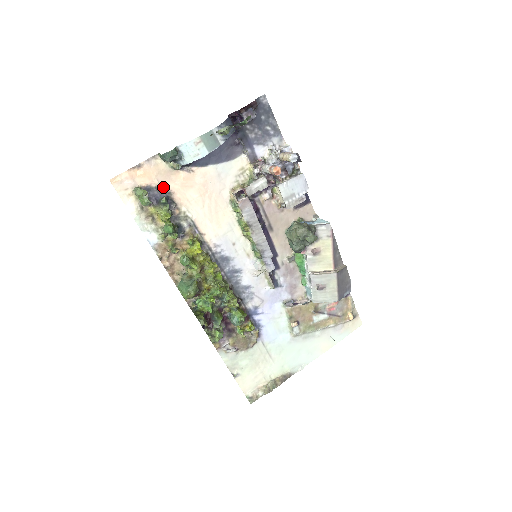
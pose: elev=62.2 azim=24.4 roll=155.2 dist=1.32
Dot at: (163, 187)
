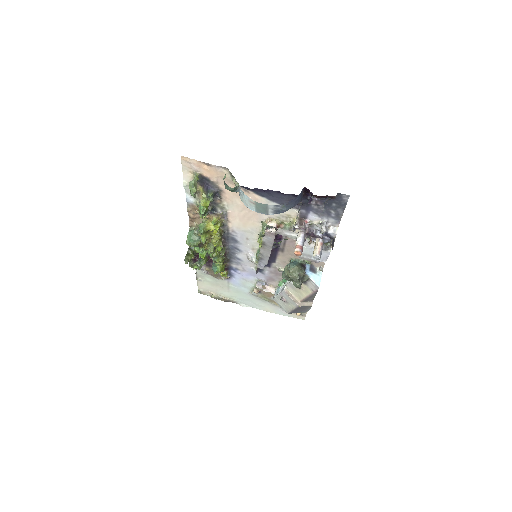
Dot at: (219, 185)
